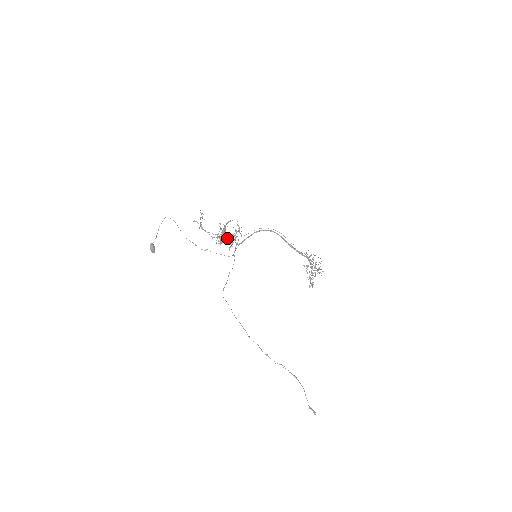
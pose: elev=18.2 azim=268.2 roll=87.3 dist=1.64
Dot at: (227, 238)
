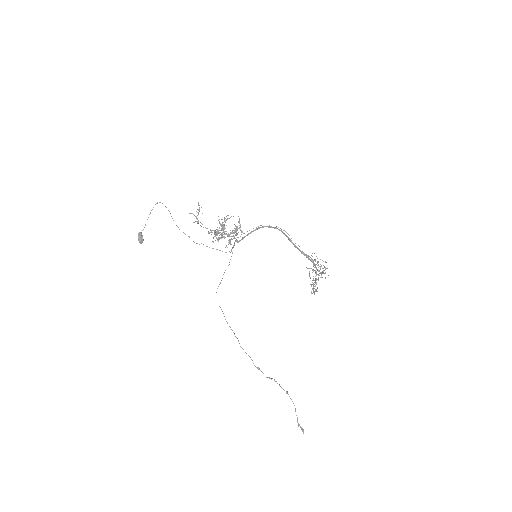
Dot at: (225, 234)
